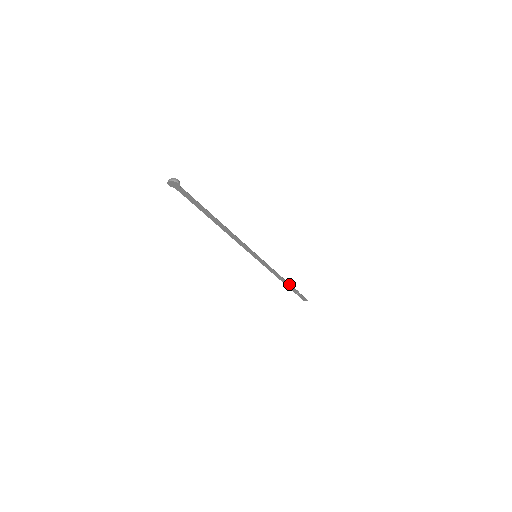
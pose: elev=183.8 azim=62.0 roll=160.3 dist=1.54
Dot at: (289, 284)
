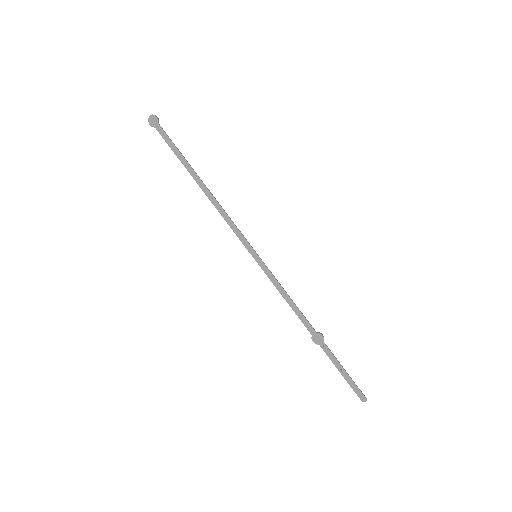
Dot at: (319, 336)
